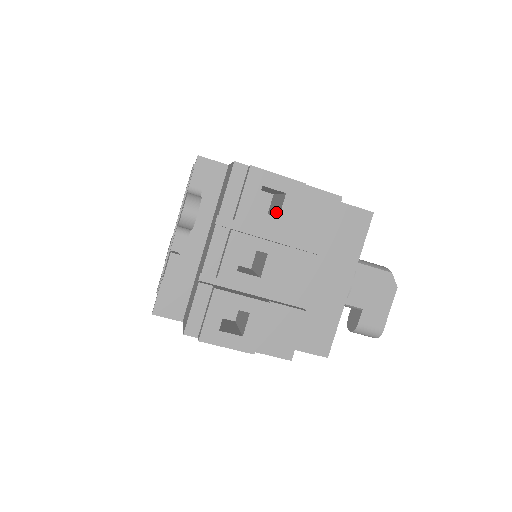
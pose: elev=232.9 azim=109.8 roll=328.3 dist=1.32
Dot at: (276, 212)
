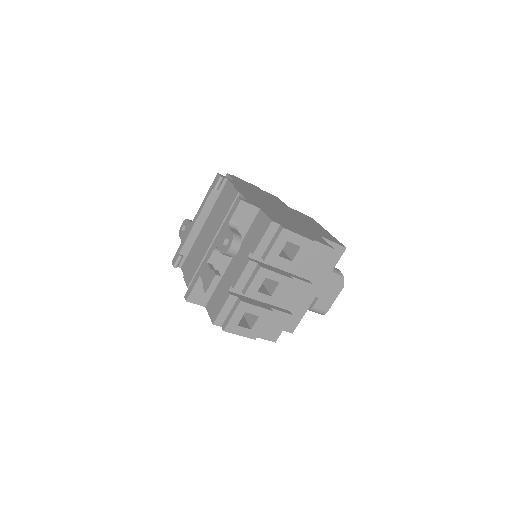
Dot at: (289, 253)
